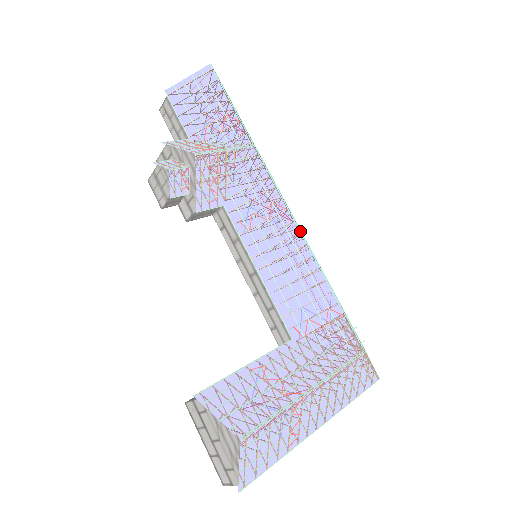
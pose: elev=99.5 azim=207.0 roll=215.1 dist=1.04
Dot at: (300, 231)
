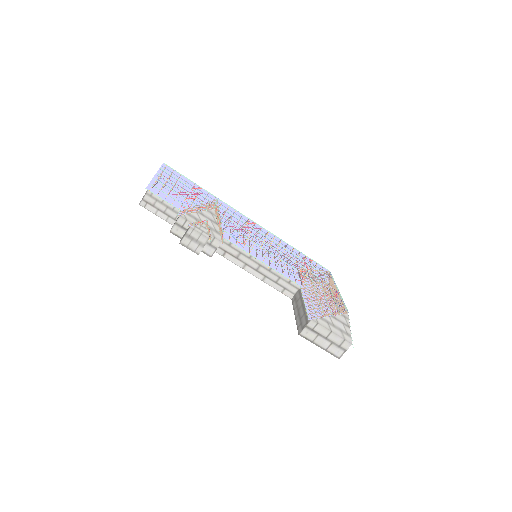
Dot at: (268, 231)
